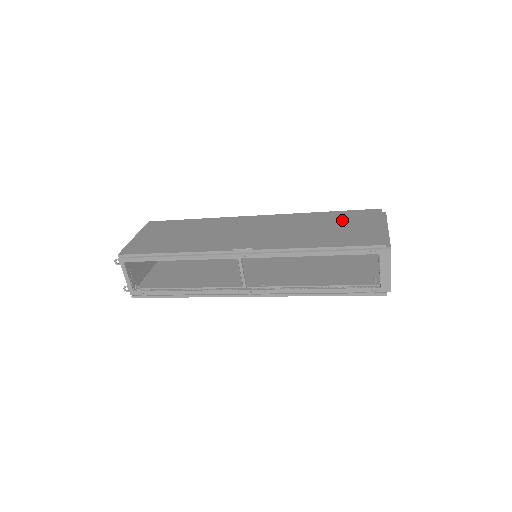
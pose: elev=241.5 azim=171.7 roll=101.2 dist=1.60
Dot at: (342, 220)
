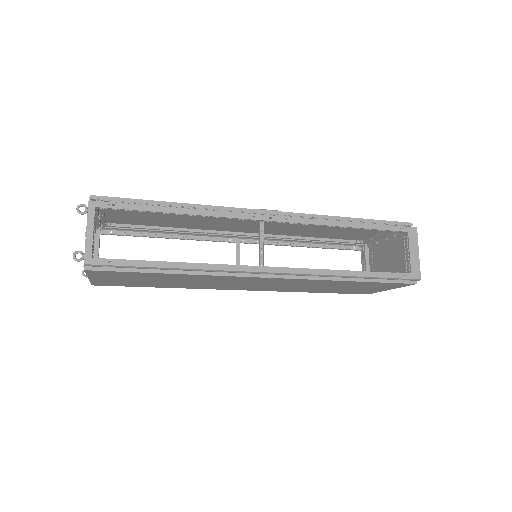
Dot at: (341, 234)
